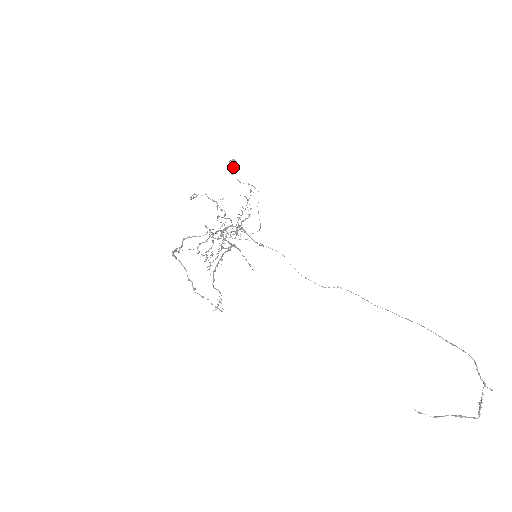
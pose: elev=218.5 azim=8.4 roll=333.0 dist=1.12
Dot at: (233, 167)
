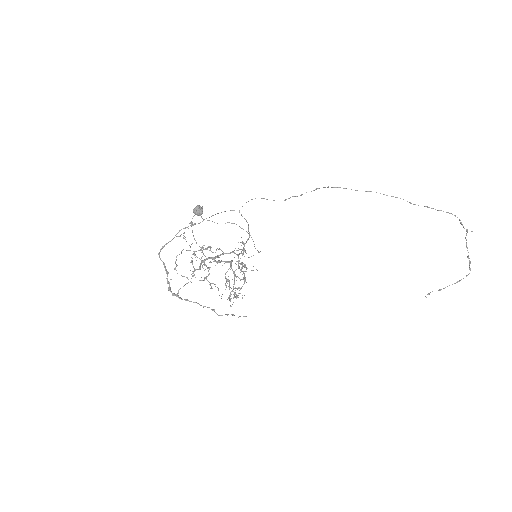
Dot at: (200, 214)
